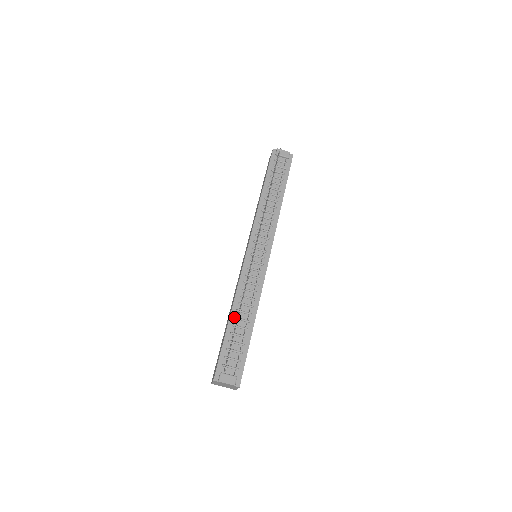
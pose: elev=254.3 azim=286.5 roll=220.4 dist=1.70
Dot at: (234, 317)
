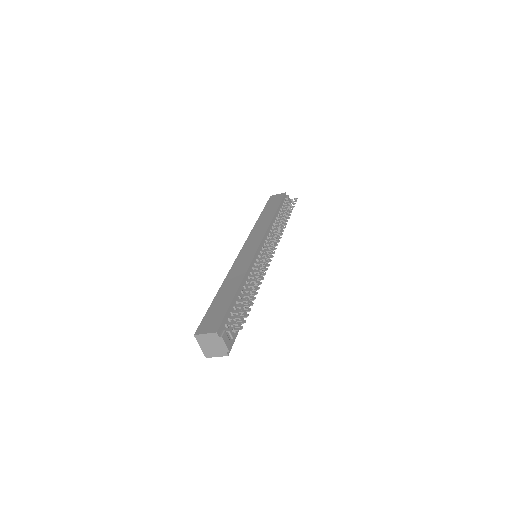
Dot at: (242, 290)
